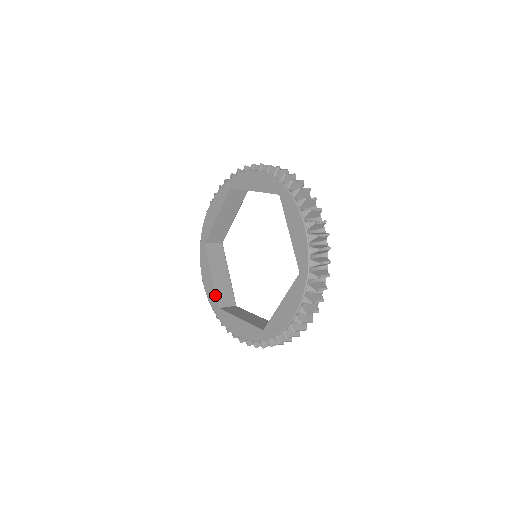
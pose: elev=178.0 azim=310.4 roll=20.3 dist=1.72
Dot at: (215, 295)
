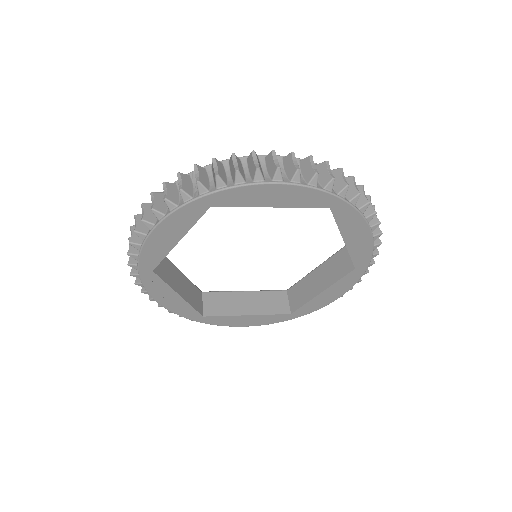
Dot at: occluded
